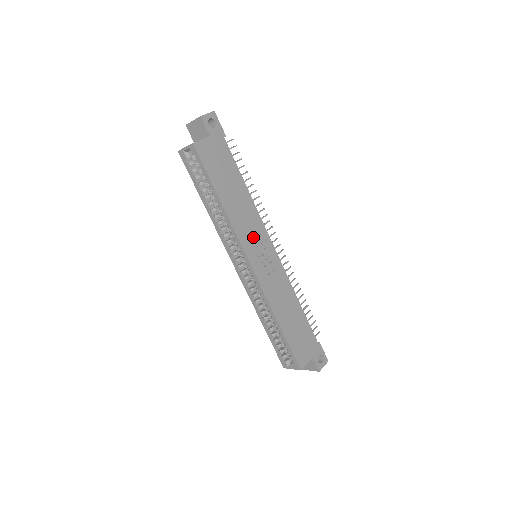
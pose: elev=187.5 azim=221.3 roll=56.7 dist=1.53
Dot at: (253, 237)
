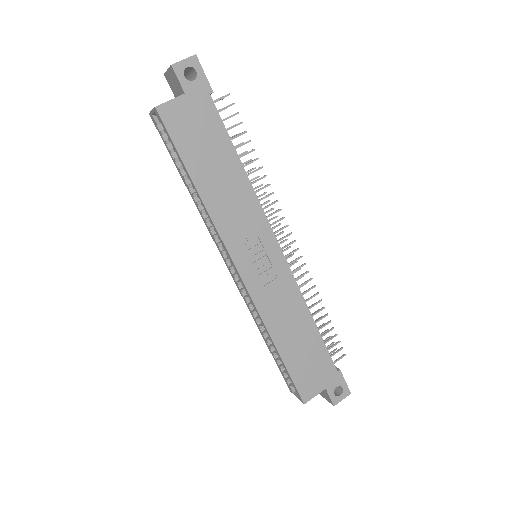
Dot at: (246, 235)
